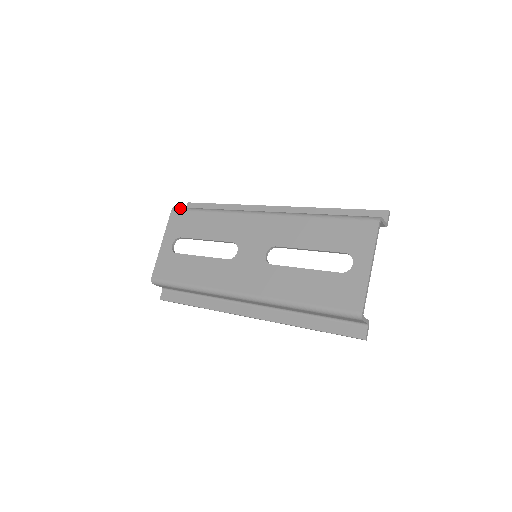
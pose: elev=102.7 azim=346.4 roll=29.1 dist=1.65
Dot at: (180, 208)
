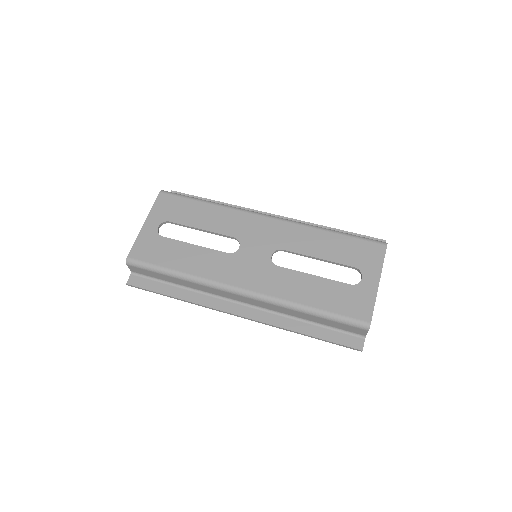
Dot at: (171, 192)
